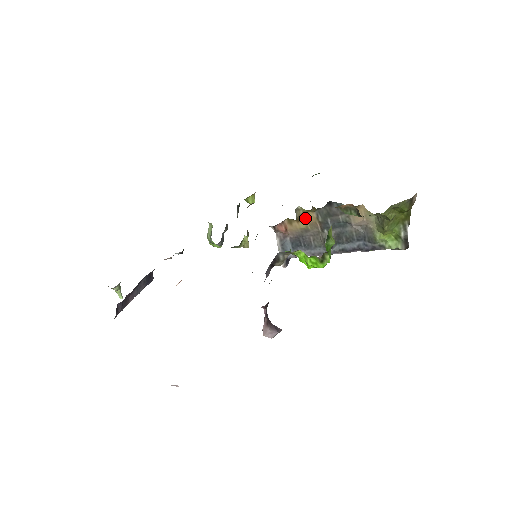
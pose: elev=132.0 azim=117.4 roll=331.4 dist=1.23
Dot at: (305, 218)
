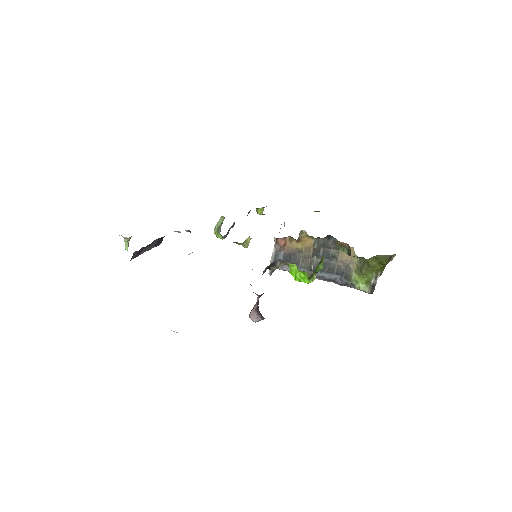
Dot at: (304, 241)
